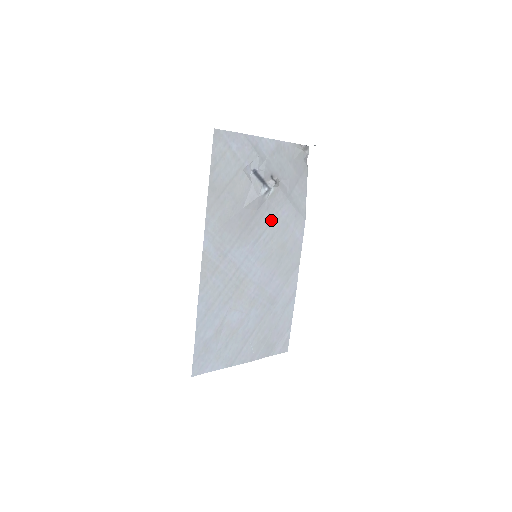
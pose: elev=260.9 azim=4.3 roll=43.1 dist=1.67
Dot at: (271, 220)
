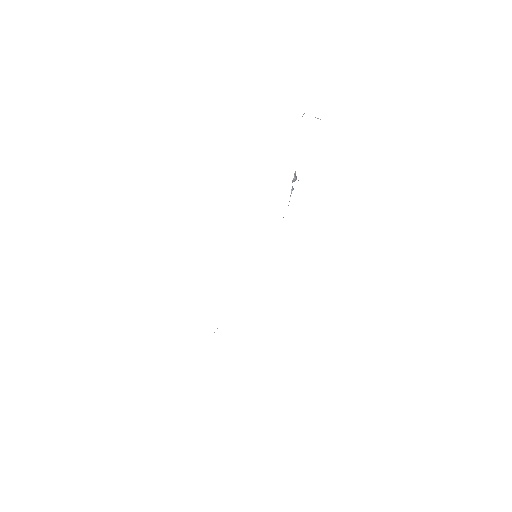
Dot at: occluded
